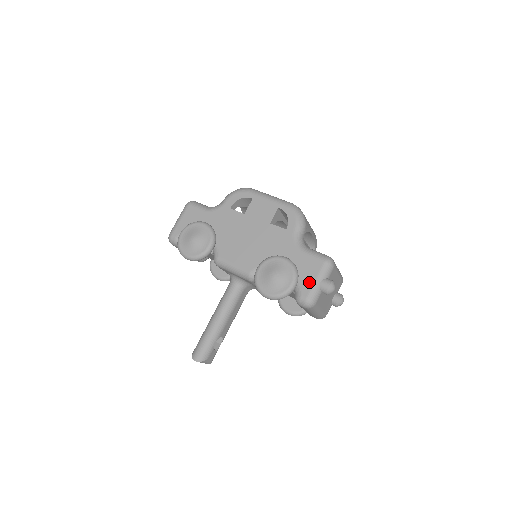
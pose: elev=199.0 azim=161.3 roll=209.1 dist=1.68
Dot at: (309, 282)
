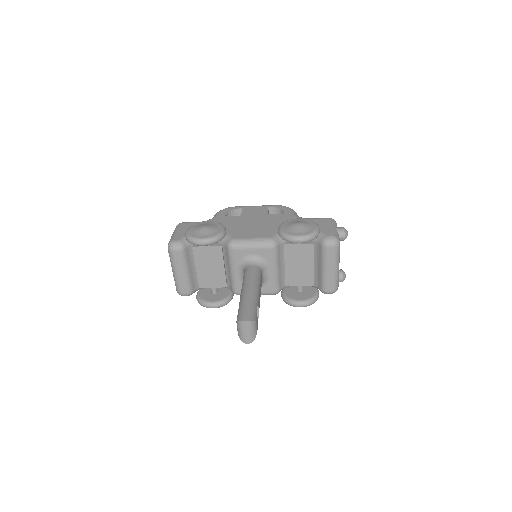
Dot at: (327, 229)
